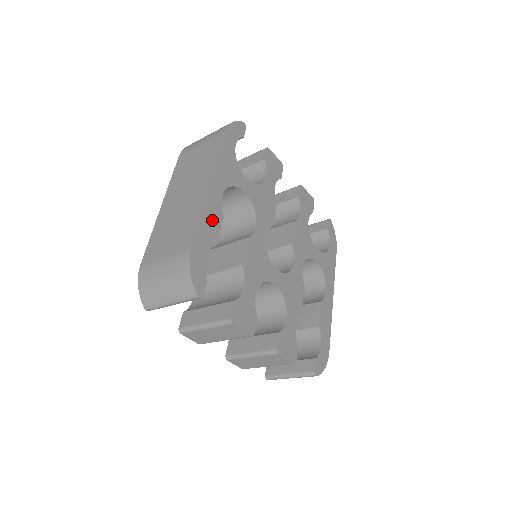
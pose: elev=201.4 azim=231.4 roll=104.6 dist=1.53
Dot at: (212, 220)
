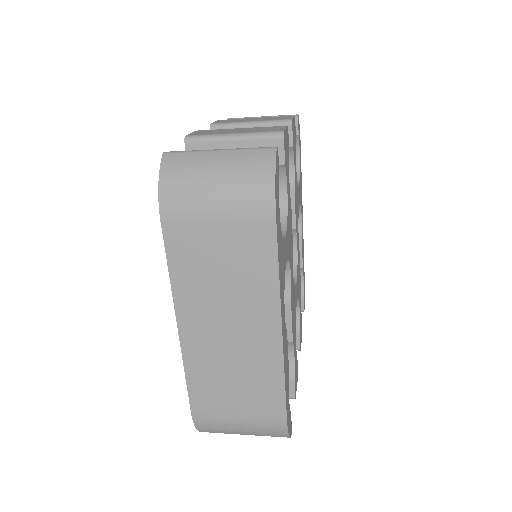
Dot at: (286, 358)
